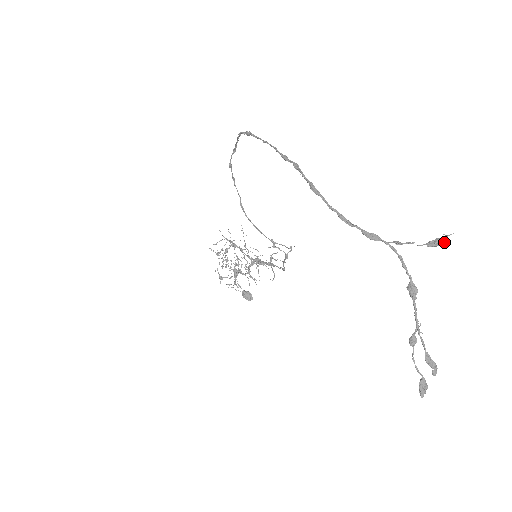
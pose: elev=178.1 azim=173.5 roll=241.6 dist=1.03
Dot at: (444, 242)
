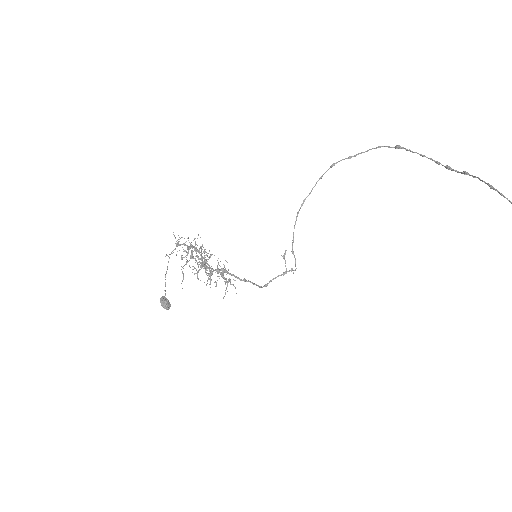
Dot at: out of frame
